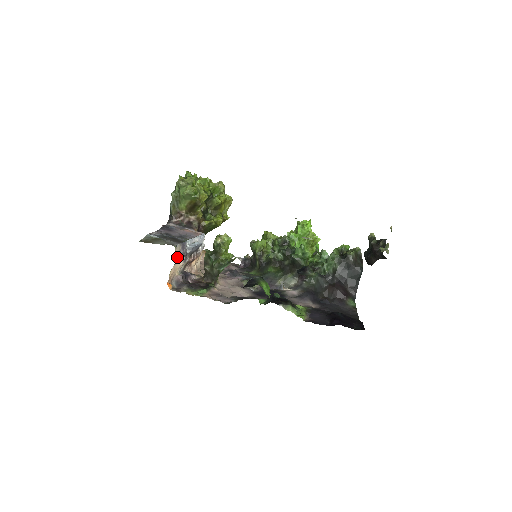
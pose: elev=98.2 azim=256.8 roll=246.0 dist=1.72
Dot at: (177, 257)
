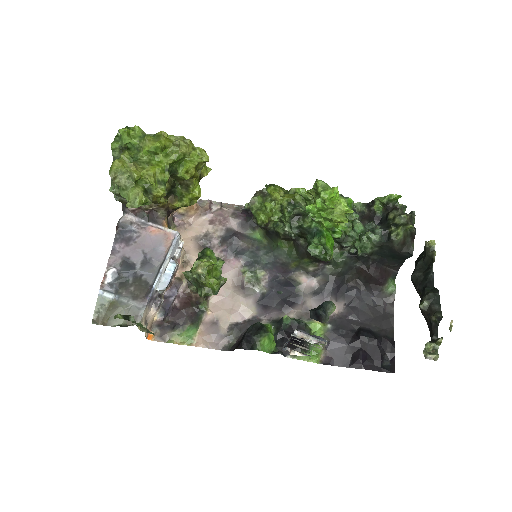
Dot at: (147, 316)
